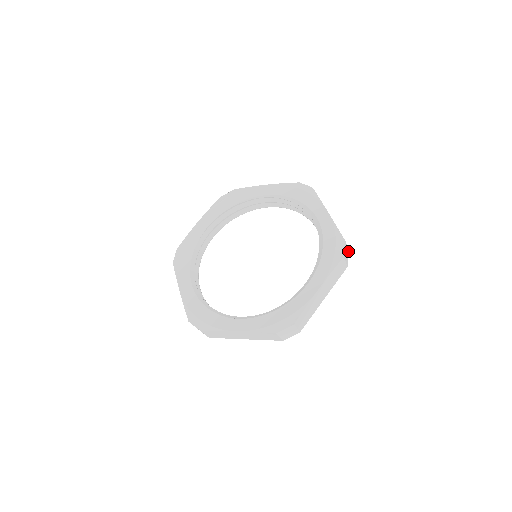
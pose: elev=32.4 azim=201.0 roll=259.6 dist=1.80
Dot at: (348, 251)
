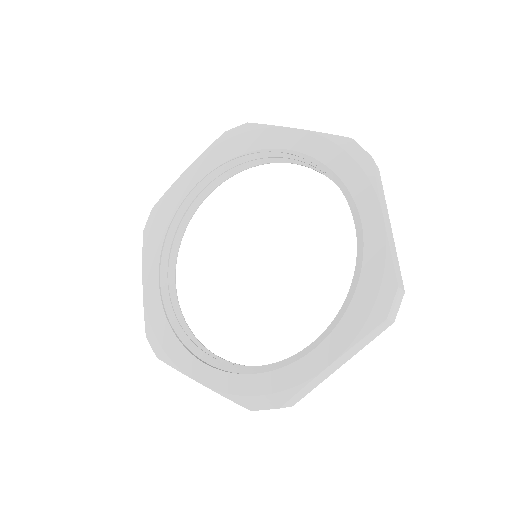
Dot at: (402, 294)
